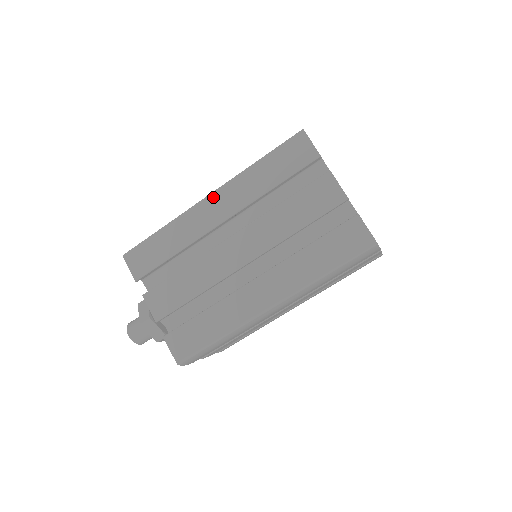
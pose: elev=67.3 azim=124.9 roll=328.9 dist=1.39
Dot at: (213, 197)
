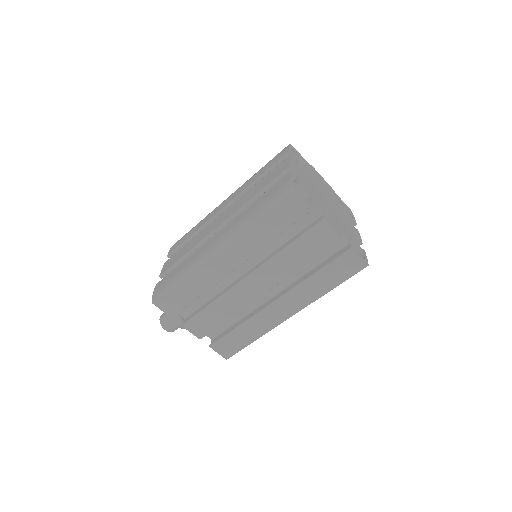
Dot at: (222, 251)
